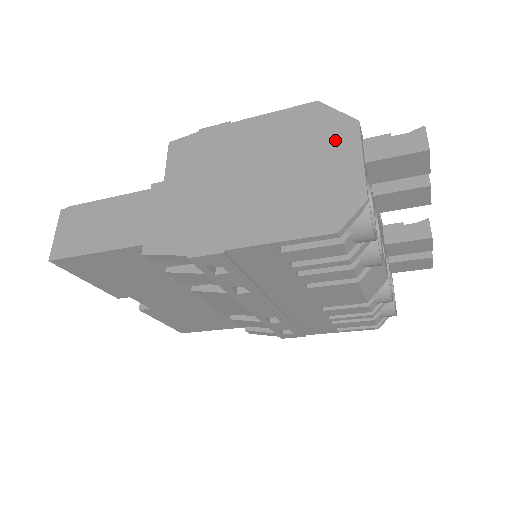
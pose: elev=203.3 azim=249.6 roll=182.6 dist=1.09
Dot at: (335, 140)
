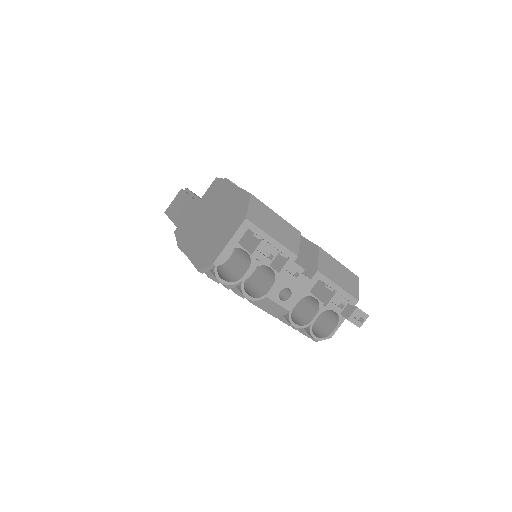
Dot at: (234, 223)
